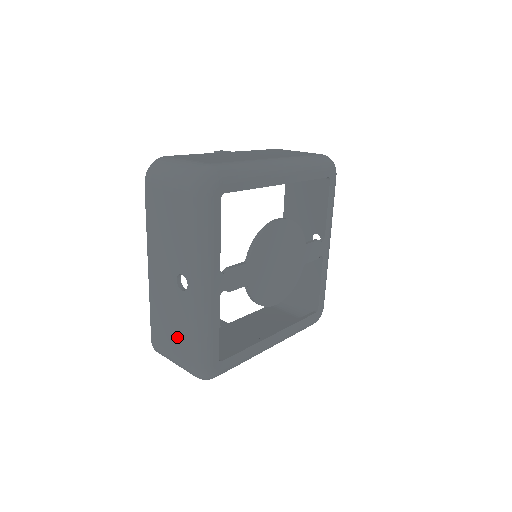
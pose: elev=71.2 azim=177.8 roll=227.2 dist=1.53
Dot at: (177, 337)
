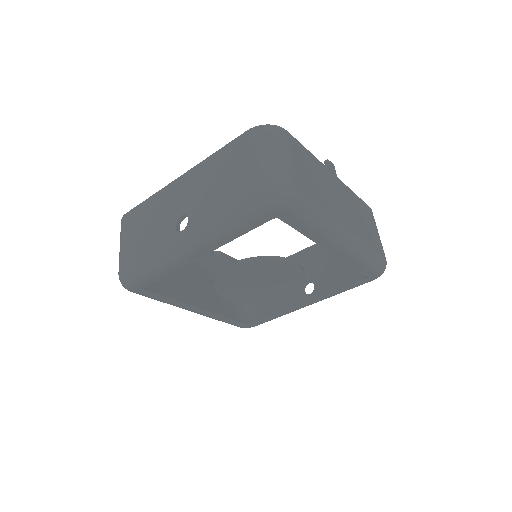
Dot at: (139, 241)
